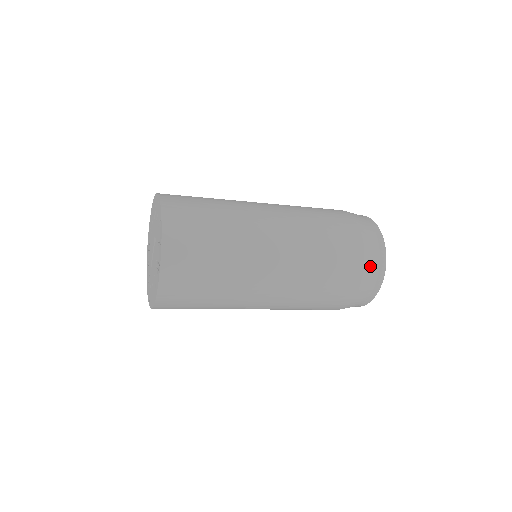
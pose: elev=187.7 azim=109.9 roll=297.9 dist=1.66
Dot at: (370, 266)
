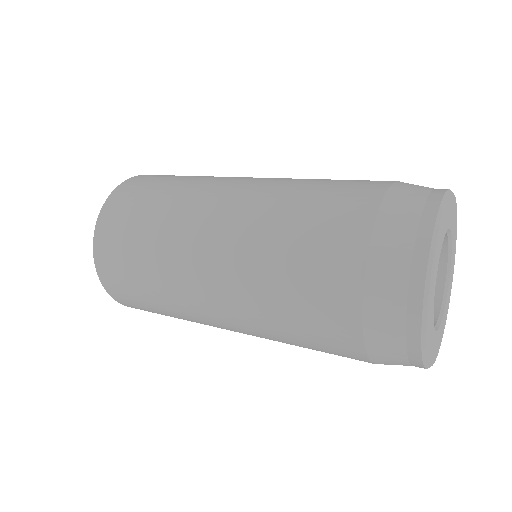
Dot at: (381, 348)
